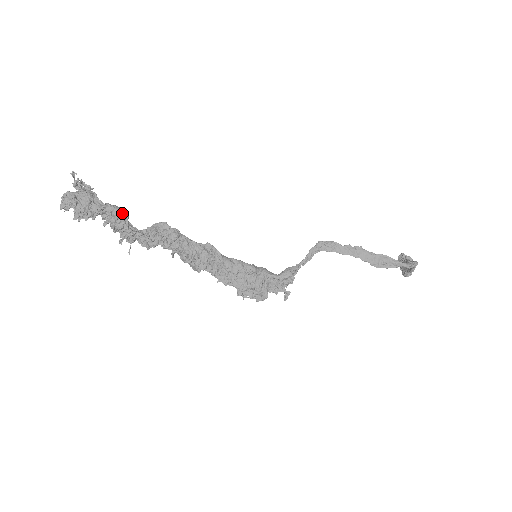
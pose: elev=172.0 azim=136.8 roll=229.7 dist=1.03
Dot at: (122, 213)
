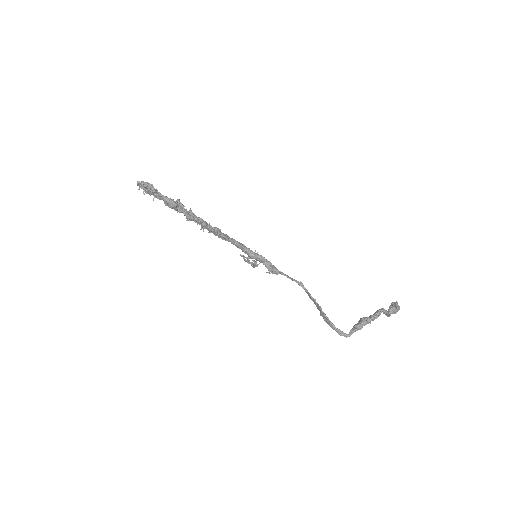
Dot at: (170, 207)
